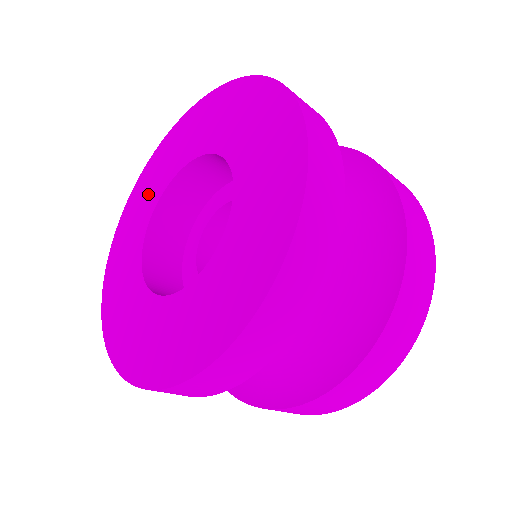
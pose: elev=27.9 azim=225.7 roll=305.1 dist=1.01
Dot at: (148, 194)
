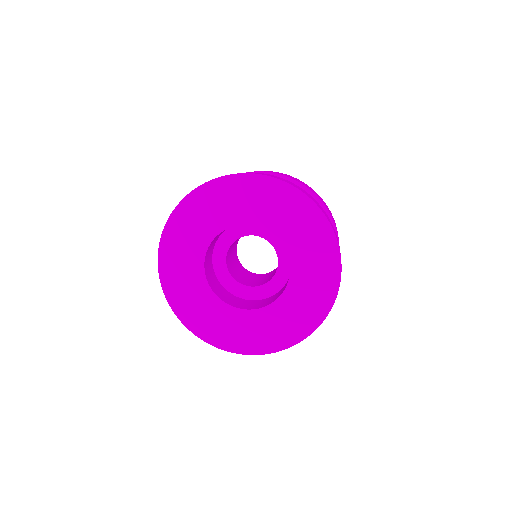
Dot at: (194, 233)
